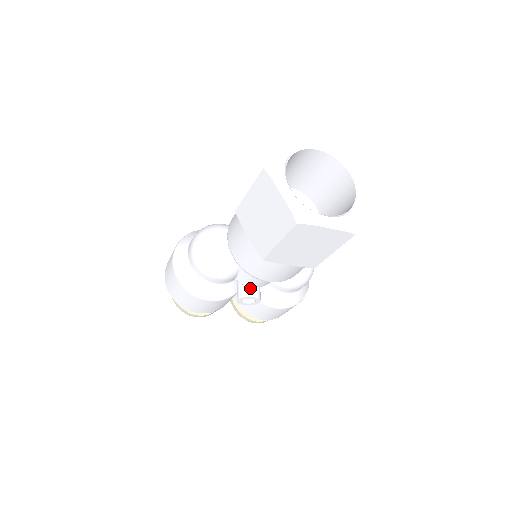
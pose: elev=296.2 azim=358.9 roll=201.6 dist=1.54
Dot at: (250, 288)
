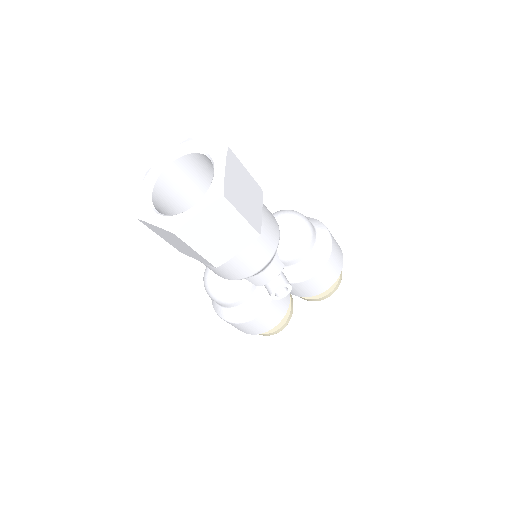
Dot at: (271, 283)
